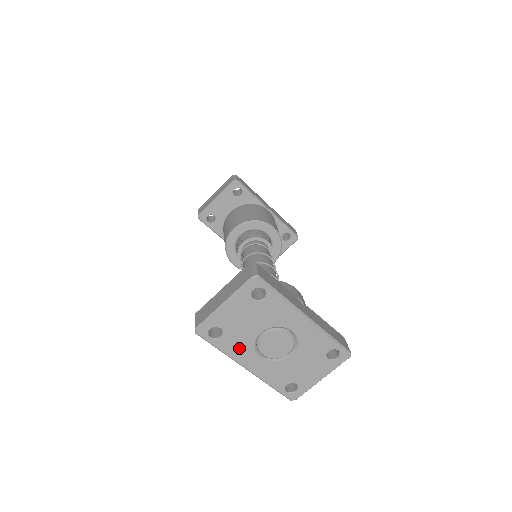
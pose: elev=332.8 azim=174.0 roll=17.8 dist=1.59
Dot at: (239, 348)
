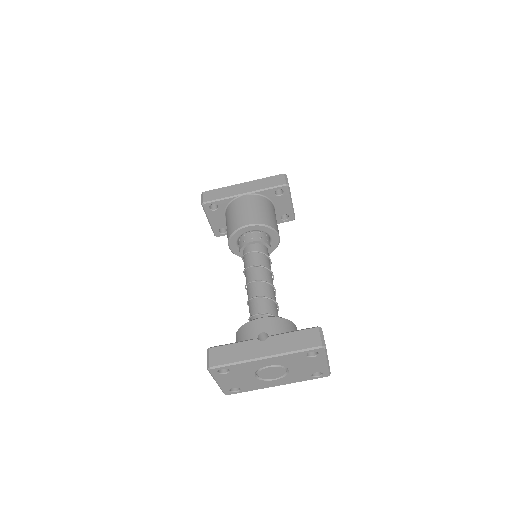
Dot at: (257, 385)
